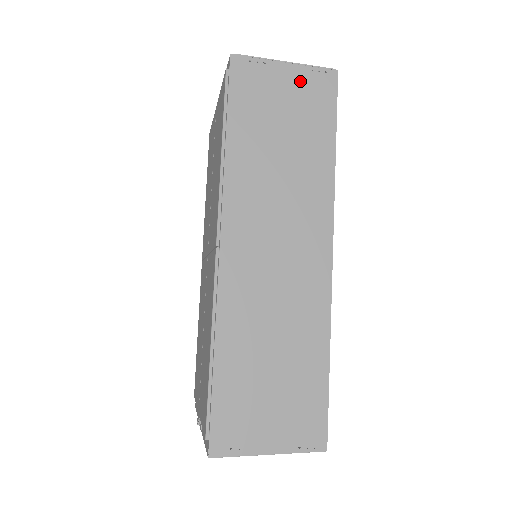
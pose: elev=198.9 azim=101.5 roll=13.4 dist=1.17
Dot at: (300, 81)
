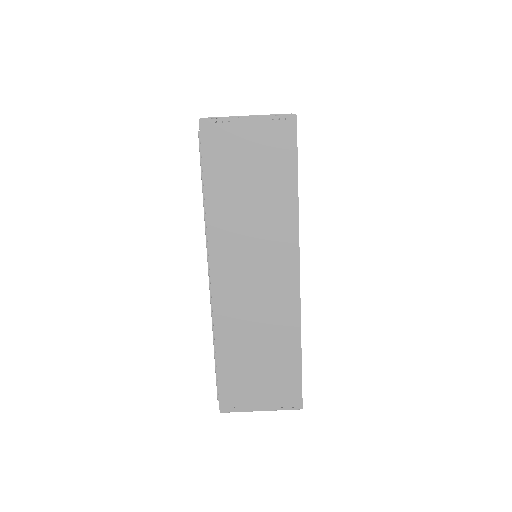
Dot at: (262, 132)
